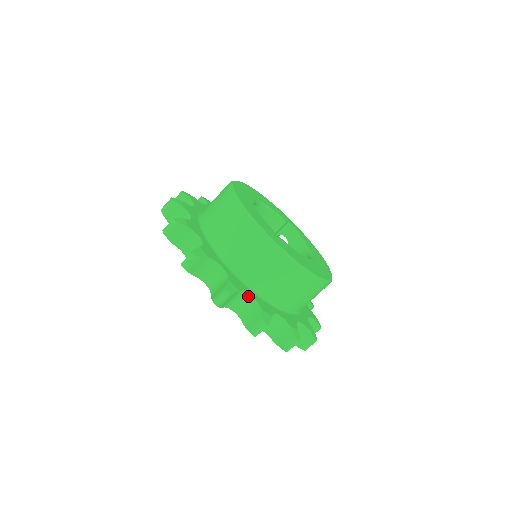
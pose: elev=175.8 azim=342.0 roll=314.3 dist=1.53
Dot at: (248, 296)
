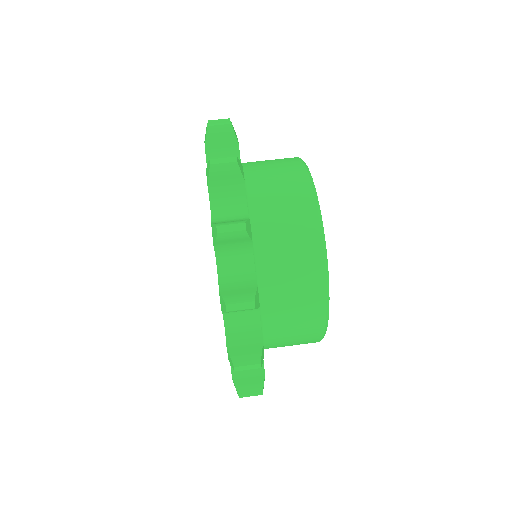
Dot at: (243, 206)
